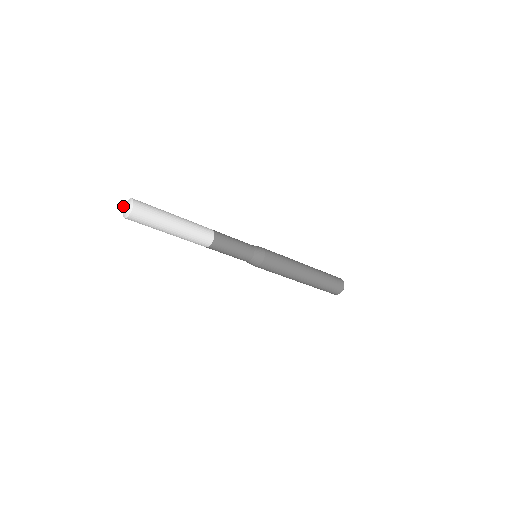
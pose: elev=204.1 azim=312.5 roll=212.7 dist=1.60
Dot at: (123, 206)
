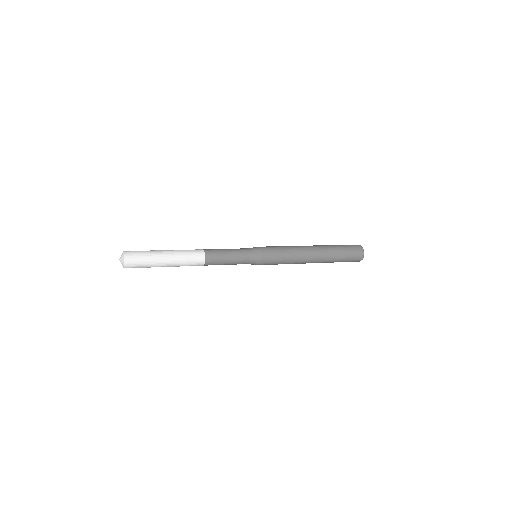
Dot at: occluded
